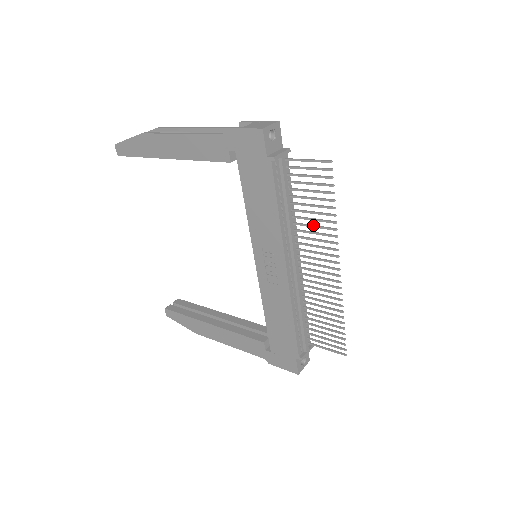
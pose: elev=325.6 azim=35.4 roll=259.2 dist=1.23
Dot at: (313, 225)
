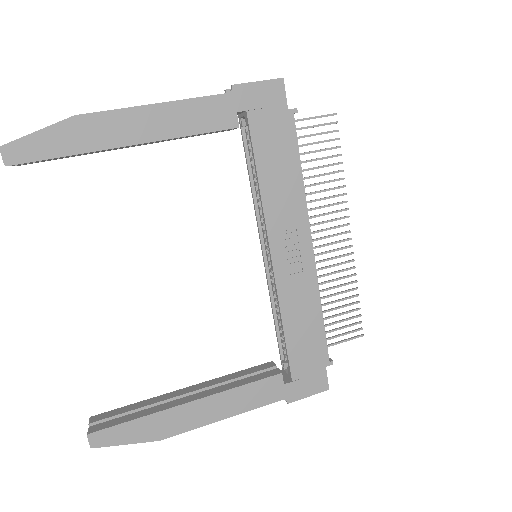
Dot at: (320, 190)
